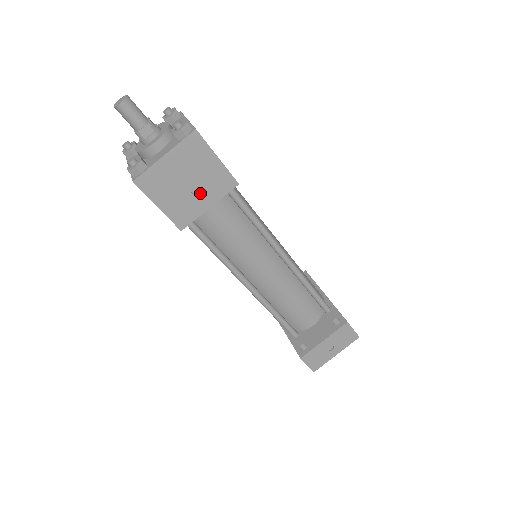
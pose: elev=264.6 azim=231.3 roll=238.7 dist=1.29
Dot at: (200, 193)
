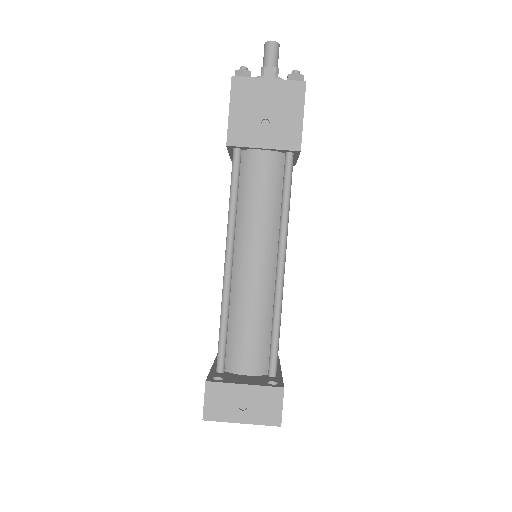
Dot at: (267, 130)
